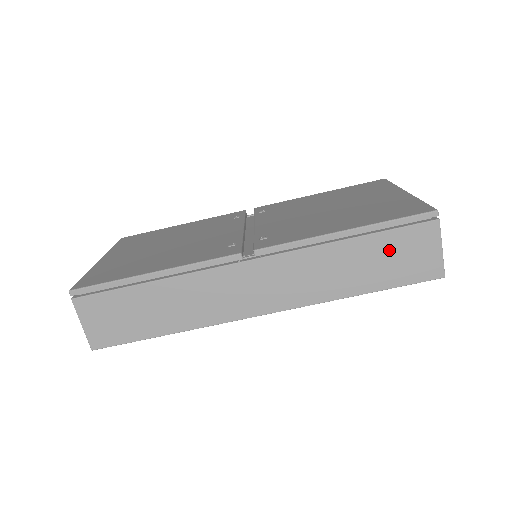
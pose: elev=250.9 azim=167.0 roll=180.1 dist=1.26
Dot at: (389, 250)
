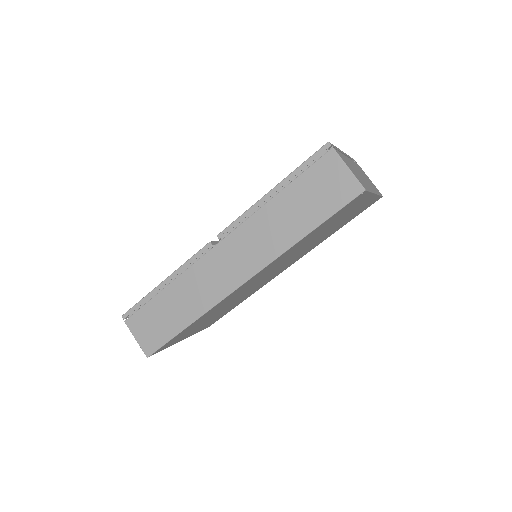
Dot at: (308, 190)
